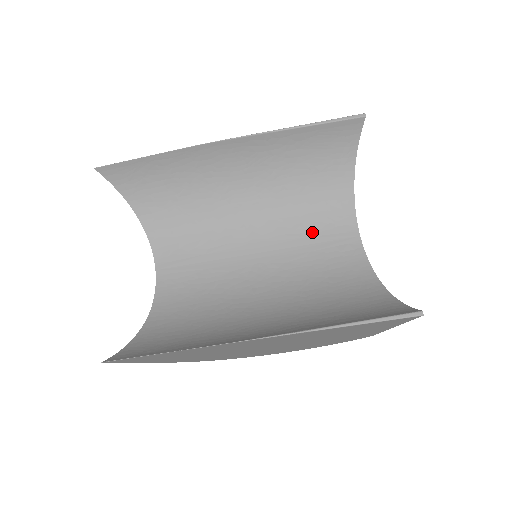
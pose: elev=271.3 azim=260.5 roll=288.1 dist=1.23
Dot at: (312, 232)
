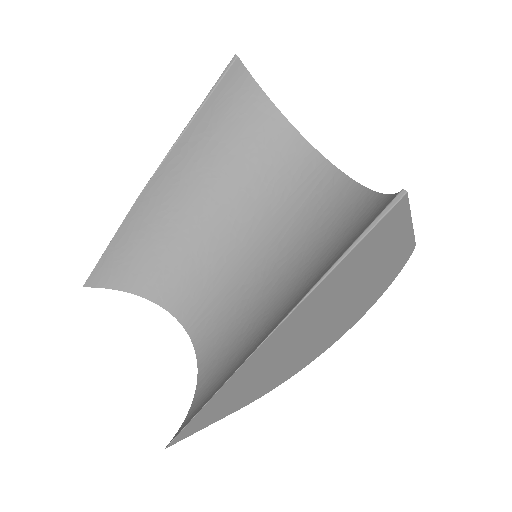
Dot at: (285, 195)
